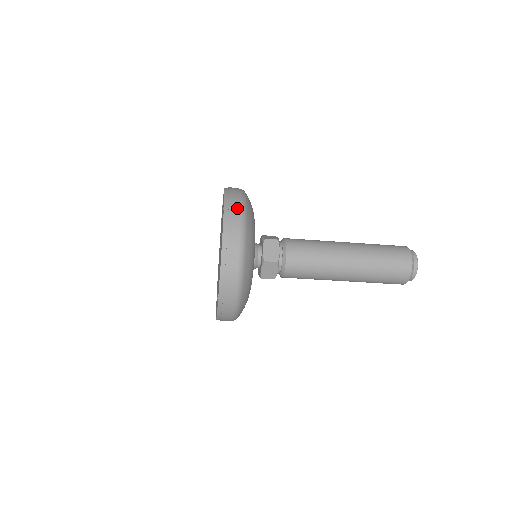
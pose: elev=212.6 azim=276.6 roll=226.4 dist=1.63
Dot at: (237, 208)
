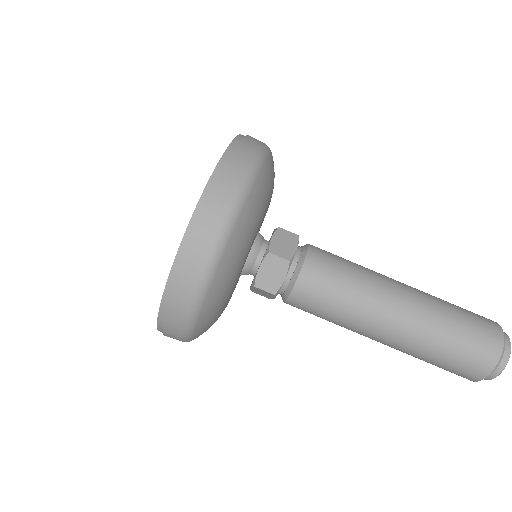
Dot at: (256, 143)
